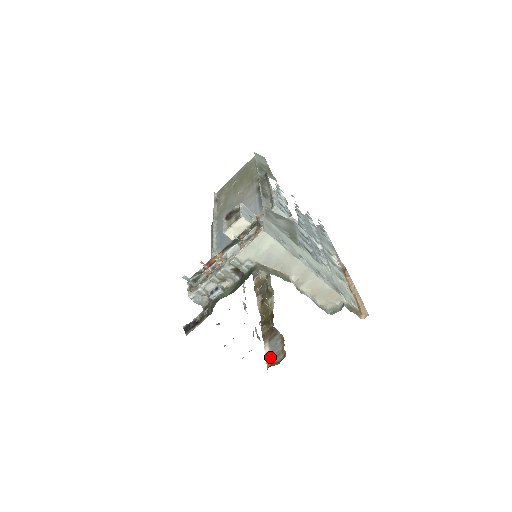
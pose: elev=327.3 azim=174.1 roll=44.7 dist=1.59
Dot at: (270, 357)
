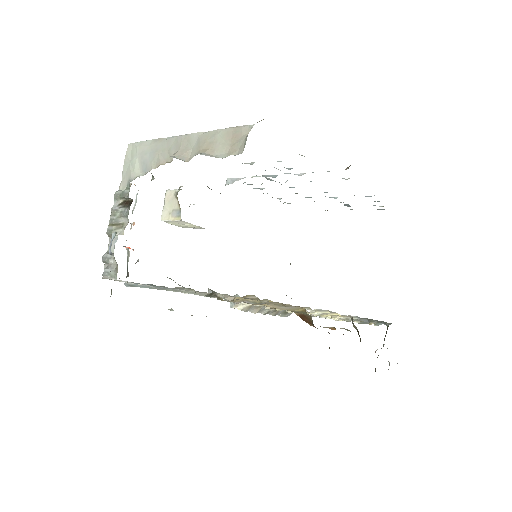
Dot at: occluded
